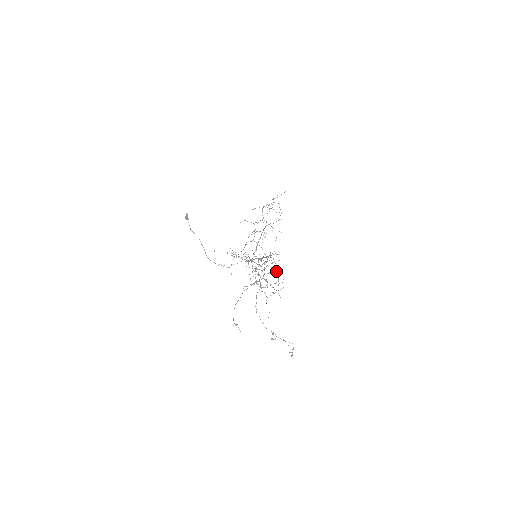
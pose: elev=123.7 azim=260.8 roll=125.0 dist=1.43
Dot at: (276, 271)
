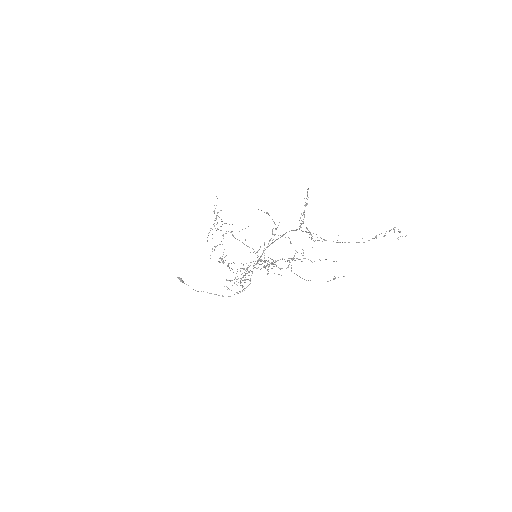
Dot at: (269, 265)
